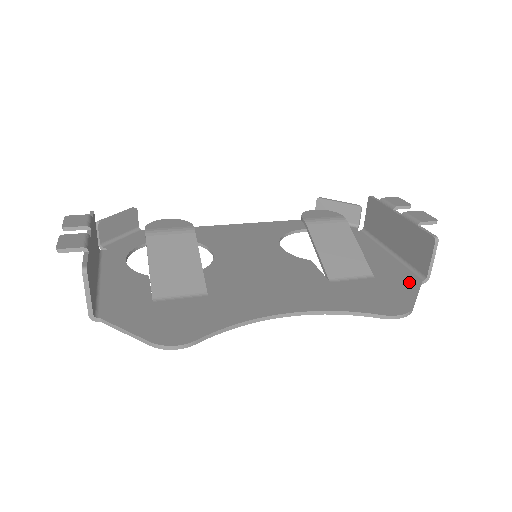
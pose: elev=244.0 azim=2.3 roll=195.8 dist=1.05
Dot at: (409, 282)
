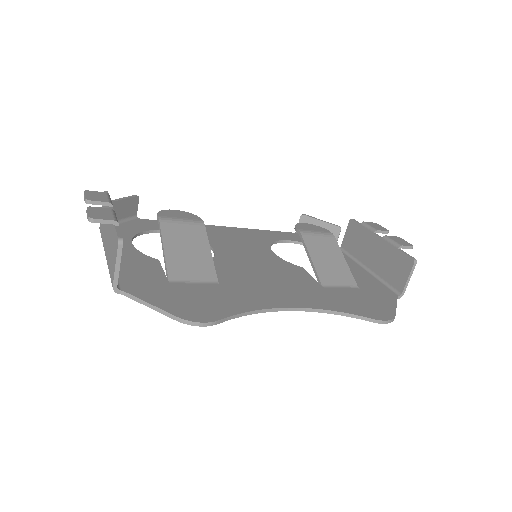
Dot at: (388, 296)
